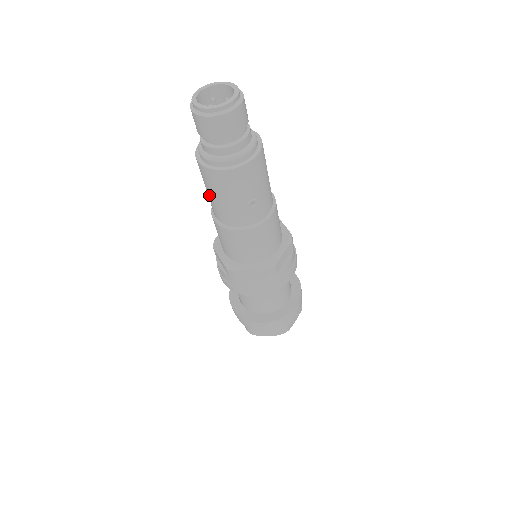
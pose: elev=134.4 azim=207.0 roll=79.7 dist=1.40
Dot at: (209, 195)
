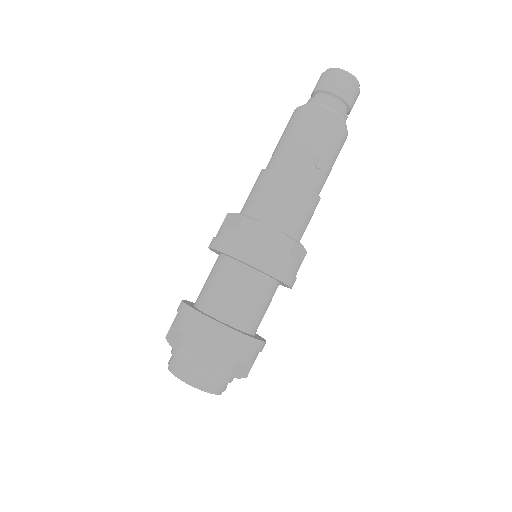
Dot at: (284, 140)
